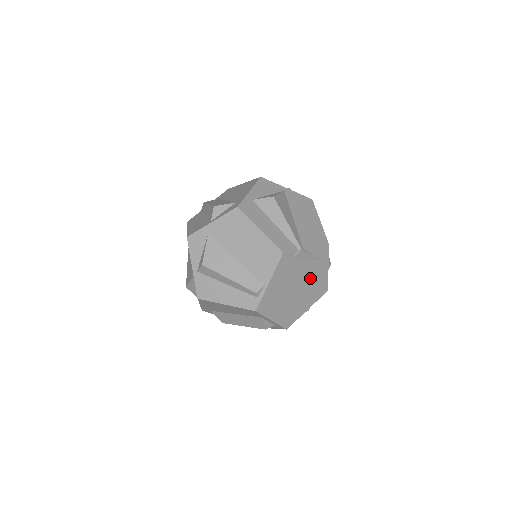
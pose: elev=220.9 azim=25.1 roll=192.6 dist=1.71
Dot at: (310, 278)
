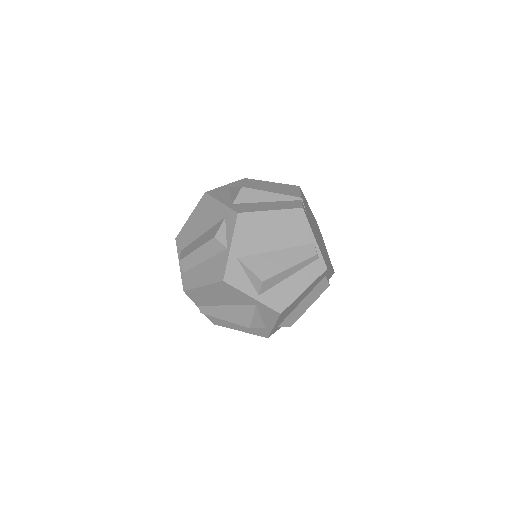
Dot at: (313, 221)
